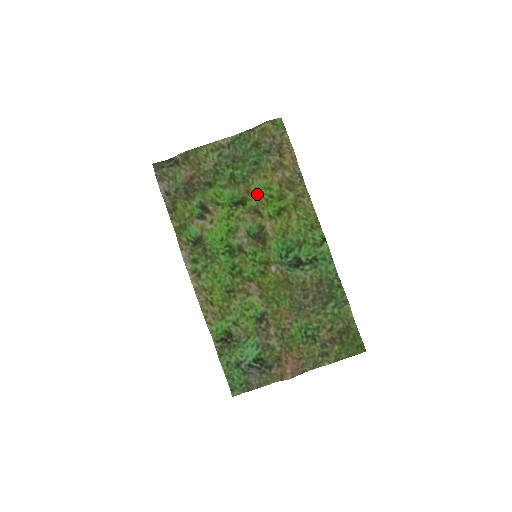
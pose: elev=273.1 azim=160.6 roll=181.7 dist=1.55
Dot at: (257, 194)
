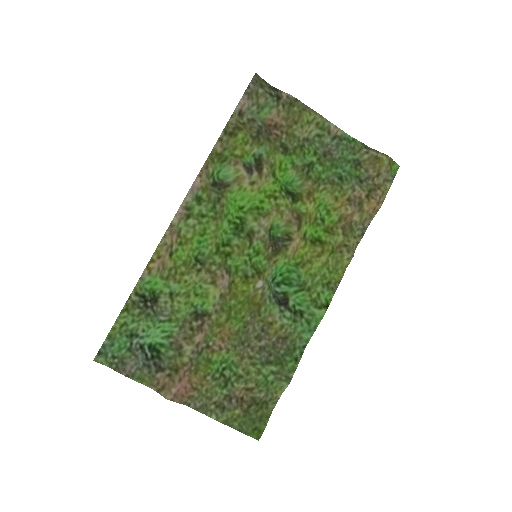
Dot at: (314, 205)
